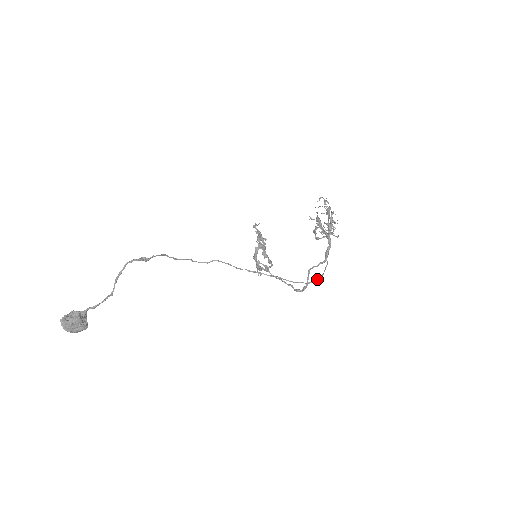
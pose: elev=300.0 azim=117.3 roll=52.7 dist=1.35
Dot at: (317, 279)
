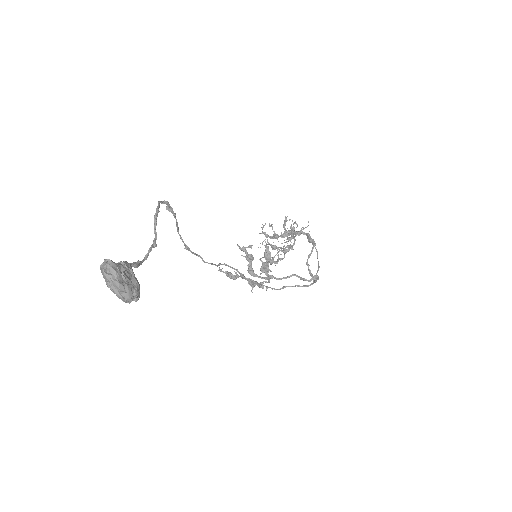
Dot at: occluded
